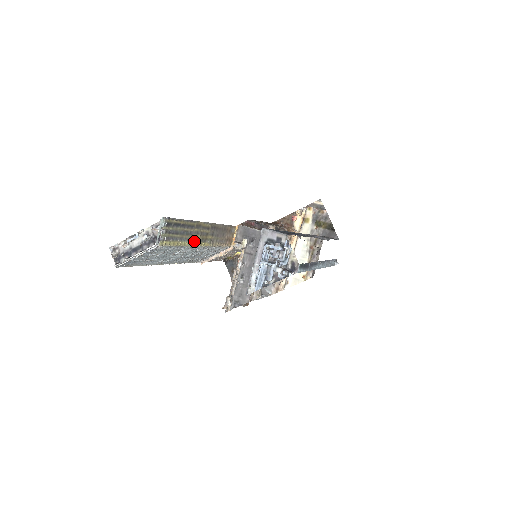
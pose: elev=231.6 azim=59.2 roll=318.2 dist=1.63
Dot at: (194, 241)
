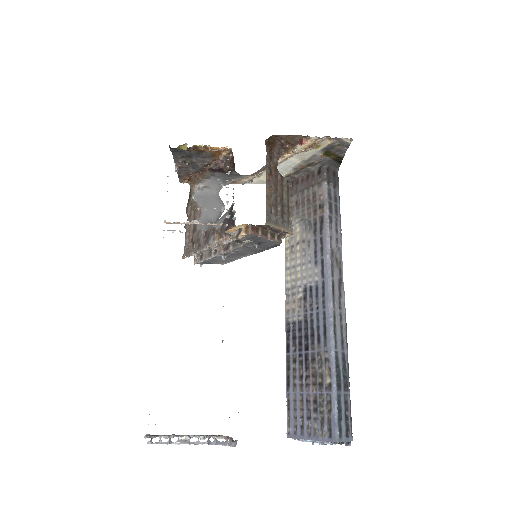
Dot at: occluded
